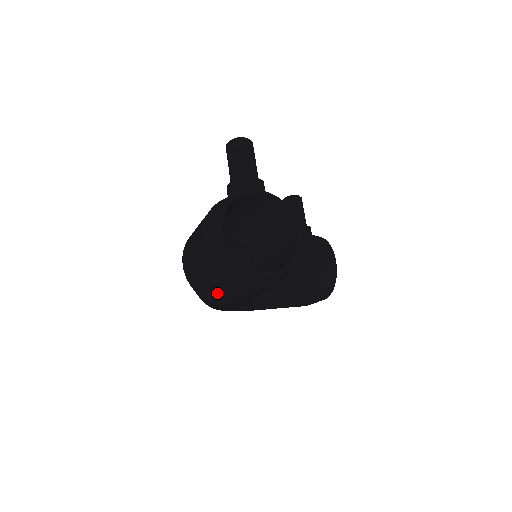
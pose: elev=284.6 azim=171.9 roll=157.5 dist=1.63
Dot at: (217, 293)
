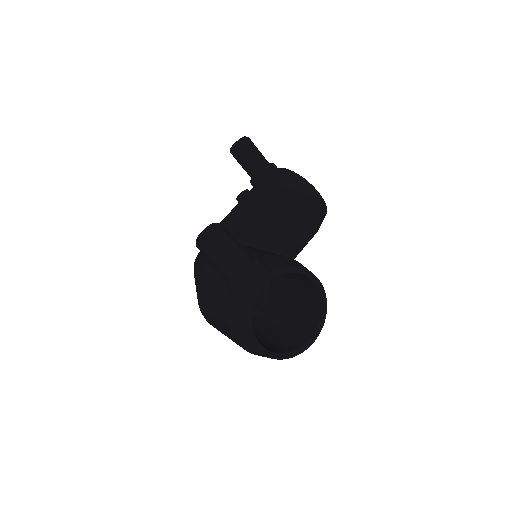
Dot at: occluded
